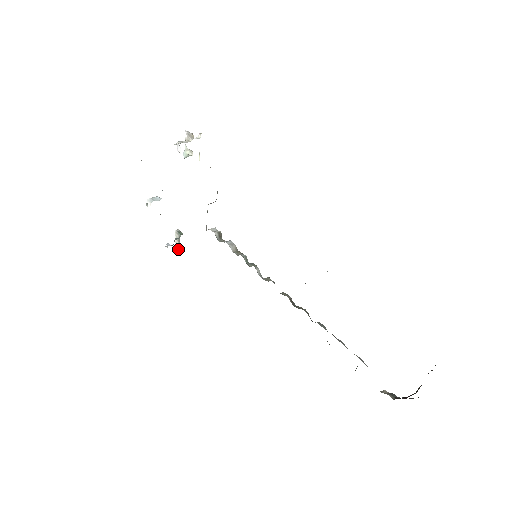
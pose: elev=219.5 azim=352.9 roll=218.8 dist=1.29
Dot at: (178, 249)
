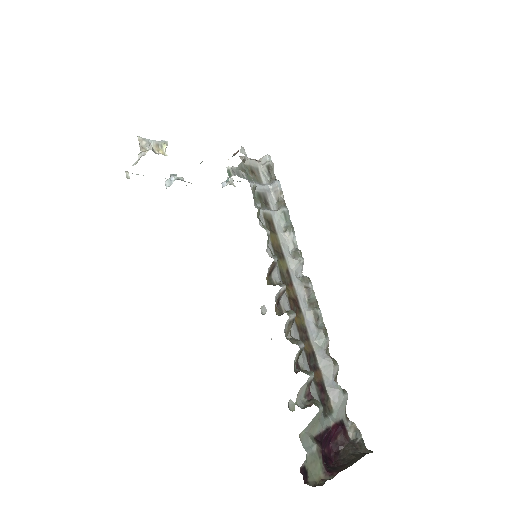
Dot at: occluded
